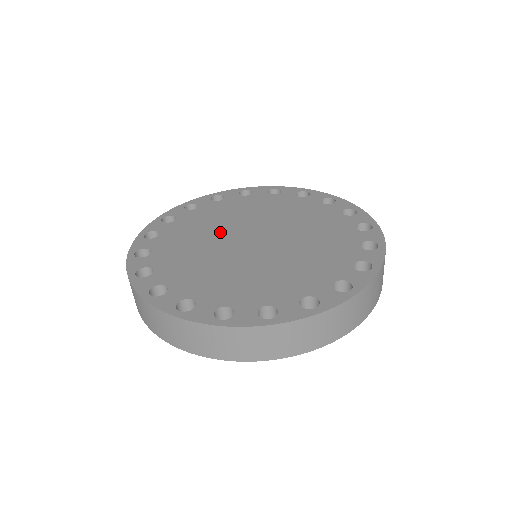
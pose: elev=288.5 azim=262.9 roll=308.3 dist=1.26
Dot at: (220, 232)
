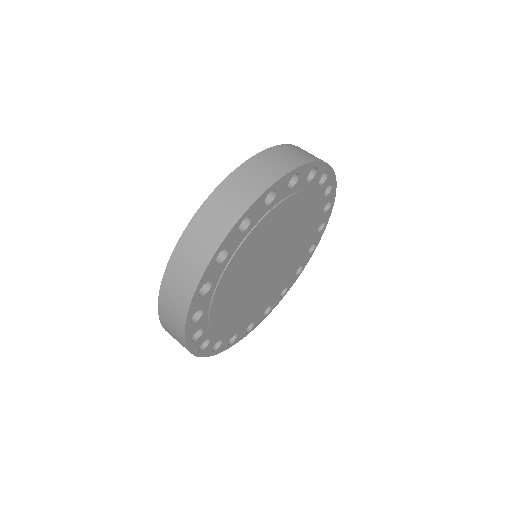
Dot at: occluded
